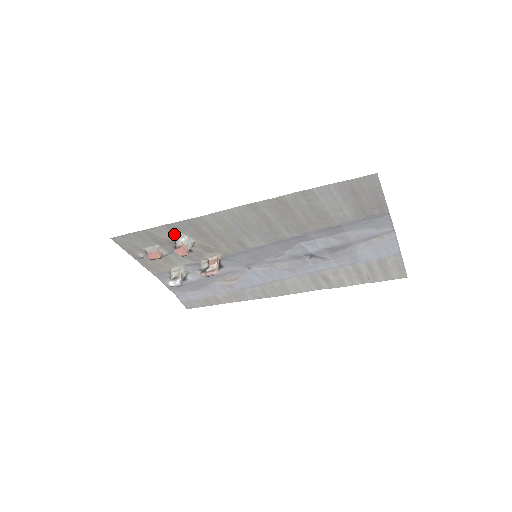
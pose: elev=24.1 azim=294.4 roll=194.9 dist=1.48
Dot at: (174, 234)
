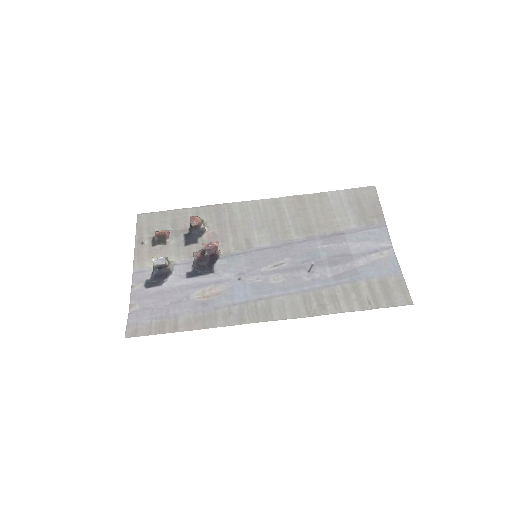
Dot at: occluded
